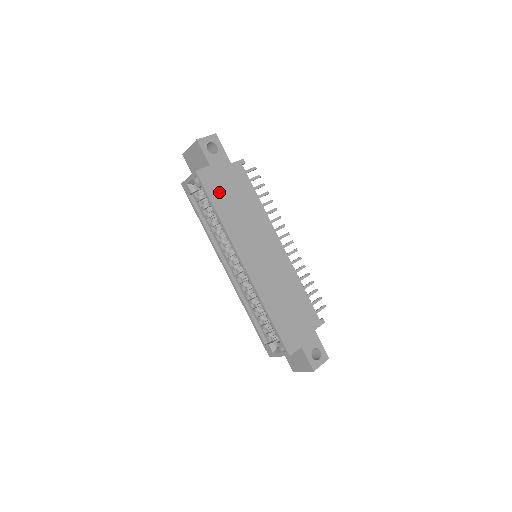
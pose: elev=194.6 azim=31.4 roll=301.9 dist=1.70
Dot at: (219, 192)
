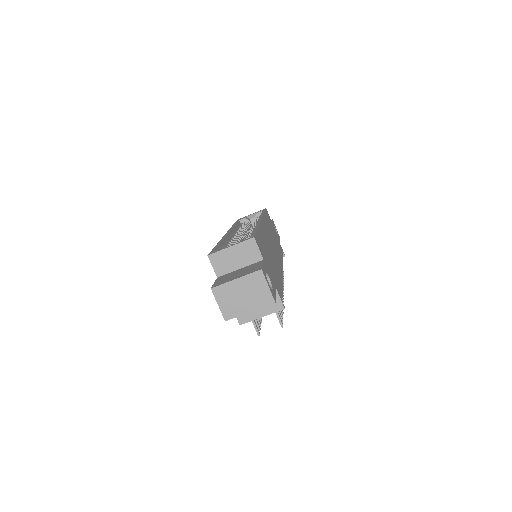
Dot at: occluded
